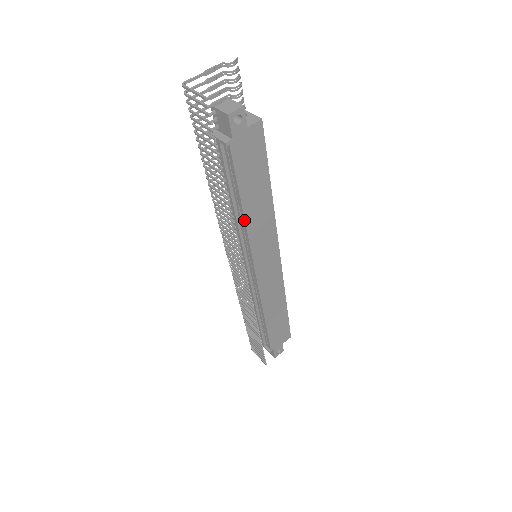
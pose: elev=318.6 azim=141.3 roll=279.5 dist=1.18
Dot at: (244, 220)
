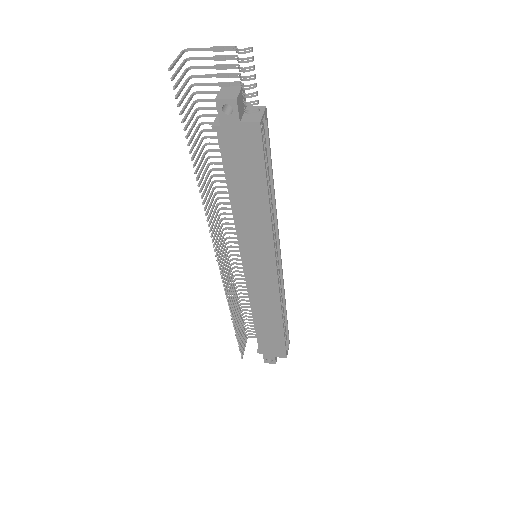
Dot at: (232, 211)
